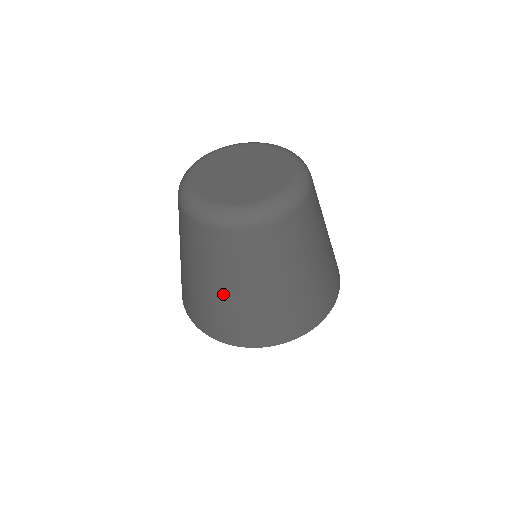
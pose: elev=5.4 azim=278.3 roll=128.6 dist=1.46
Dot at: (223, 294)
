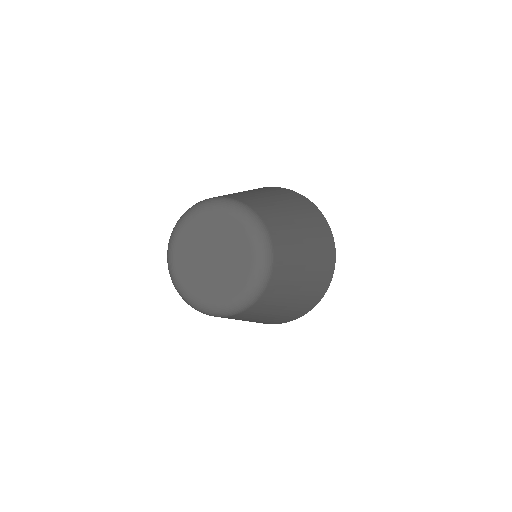
Dot at: occluded
